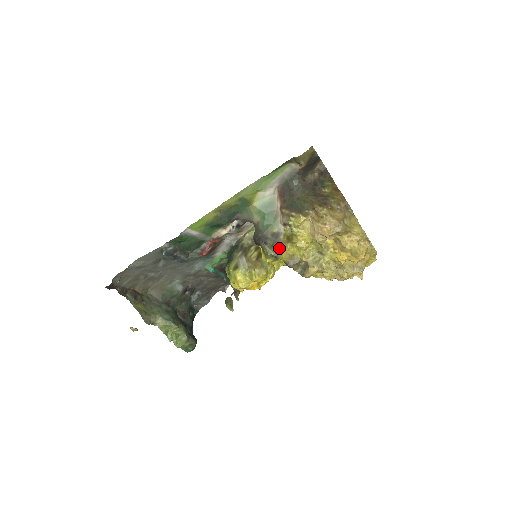
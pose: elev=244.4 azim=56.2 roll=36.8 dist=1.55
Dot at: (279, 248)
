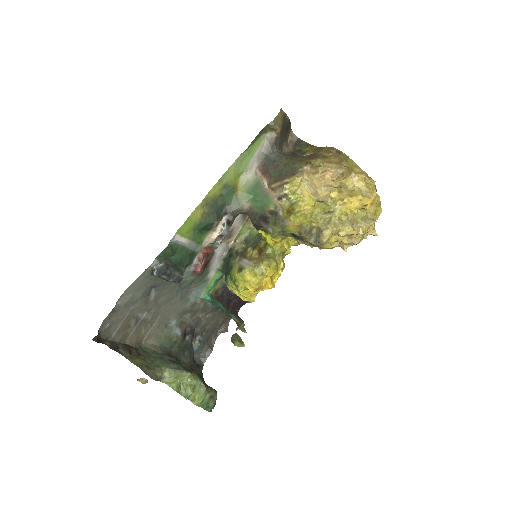
Dot at: (283, 224)
